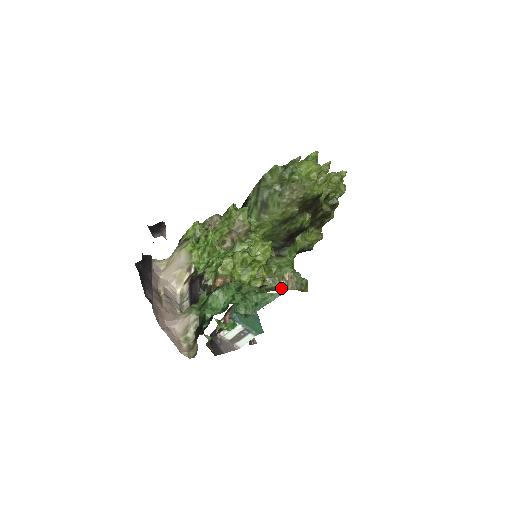
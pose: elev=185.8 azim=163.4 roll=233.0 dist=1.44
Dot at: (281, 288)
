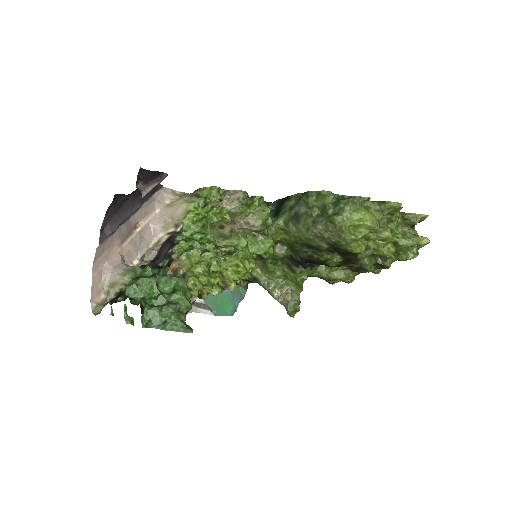
Dot at: (271, 295)
